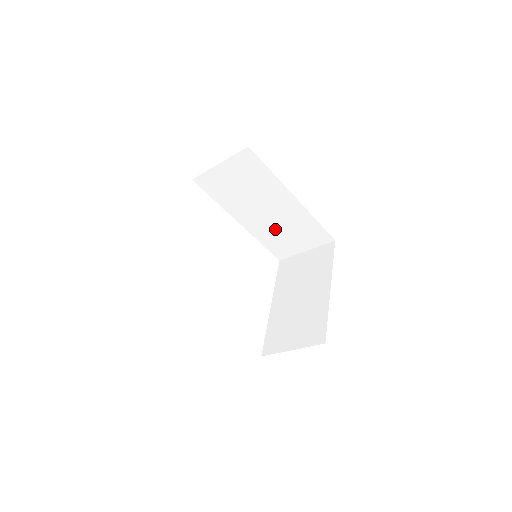
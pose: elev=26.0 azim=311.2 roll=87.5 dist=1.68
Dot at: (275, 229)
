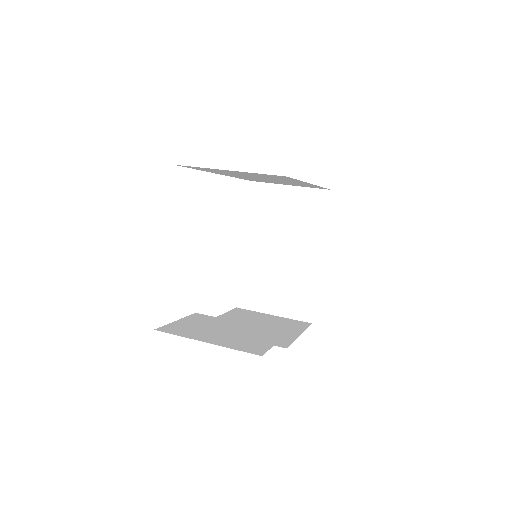
Dot at: (265, 180)
